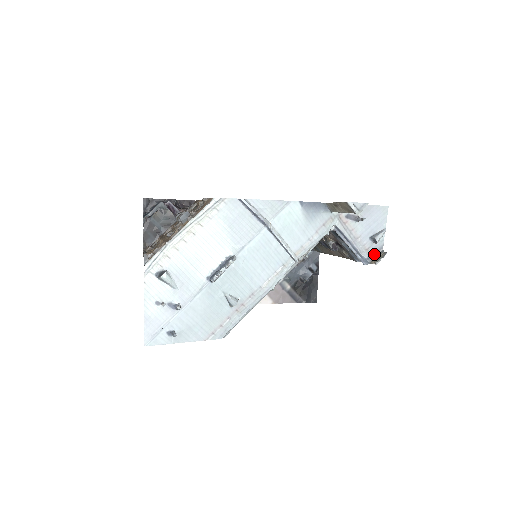
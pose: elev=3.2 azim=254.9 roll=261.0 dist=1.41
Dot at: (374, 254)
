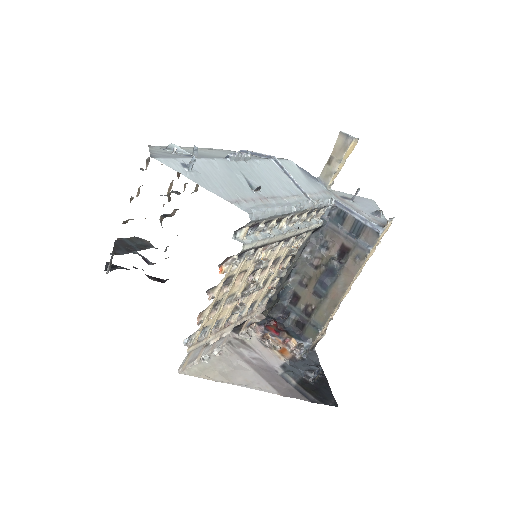
Dot at: (383, 224)
